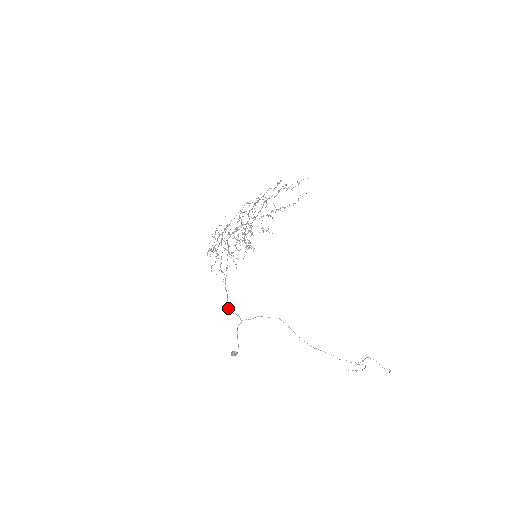
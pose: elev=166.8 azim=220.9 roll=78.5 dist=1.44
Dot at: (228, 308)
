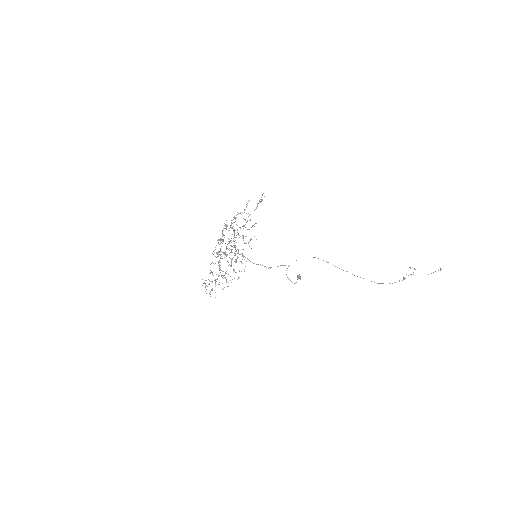
Dot at: occluded
